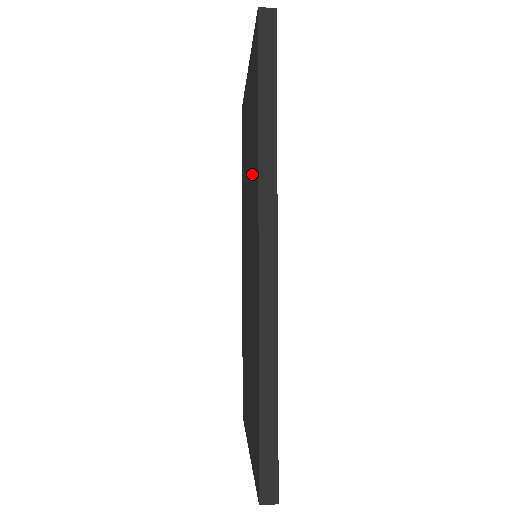
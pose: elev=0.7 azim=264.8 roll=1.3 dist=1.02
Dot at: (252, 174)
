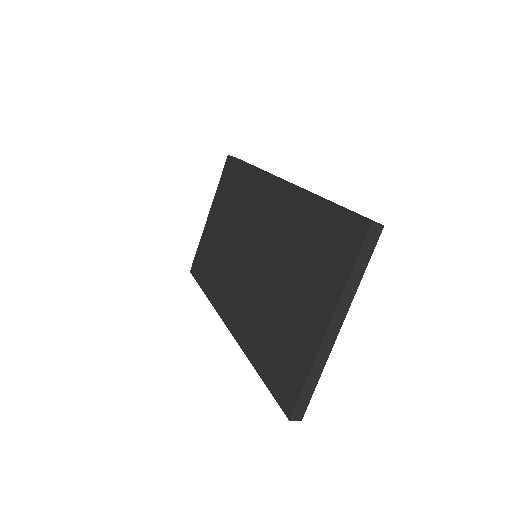
Dot at: (243, 205)
